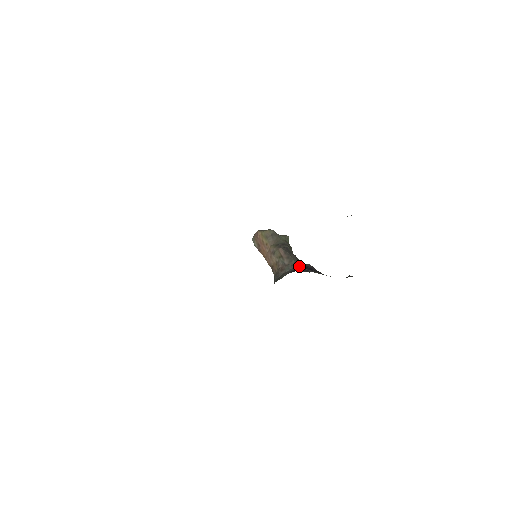
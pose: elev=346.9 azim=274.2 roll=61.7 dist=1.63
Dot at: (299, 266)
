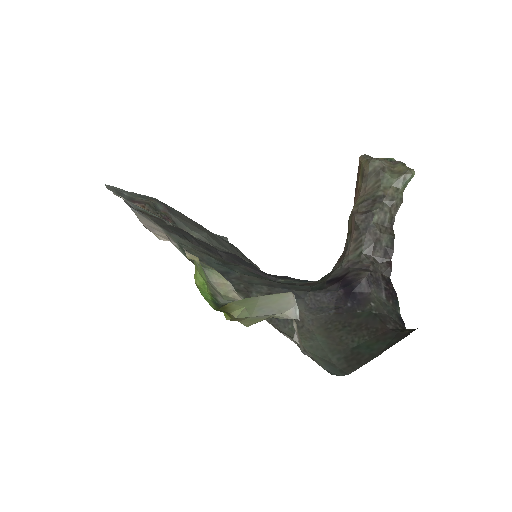
Dot at: (347, 272)
